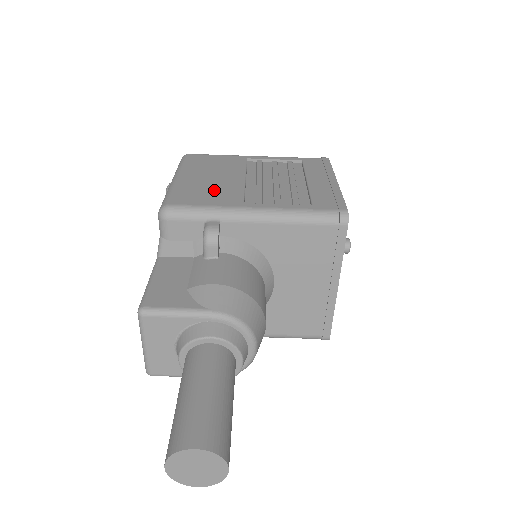
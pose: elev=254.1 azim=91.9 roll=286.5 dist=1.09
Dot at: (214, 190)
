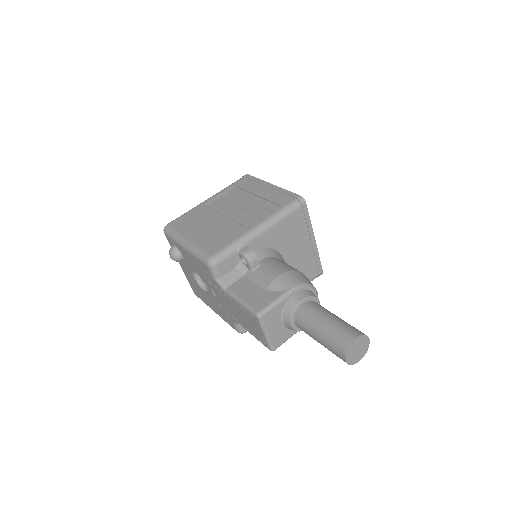
Dot at: (220, 233)
